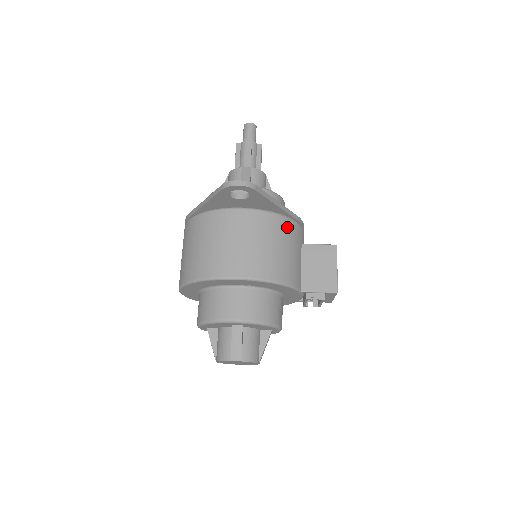
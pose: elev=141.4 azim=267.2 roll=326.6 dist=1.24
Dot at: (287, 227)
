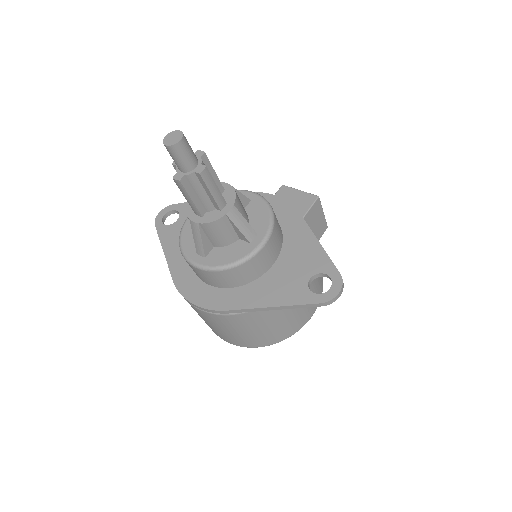
Dot at: occluded
